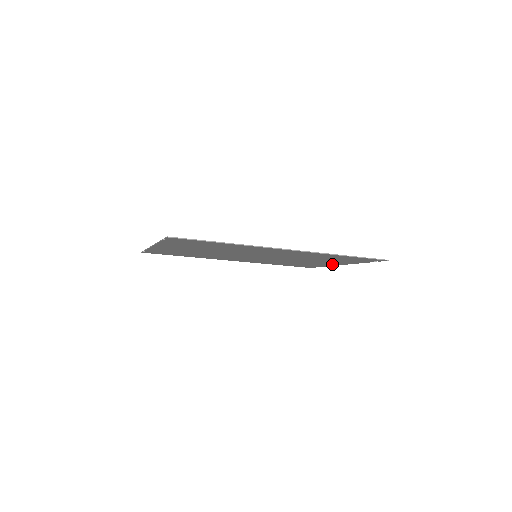
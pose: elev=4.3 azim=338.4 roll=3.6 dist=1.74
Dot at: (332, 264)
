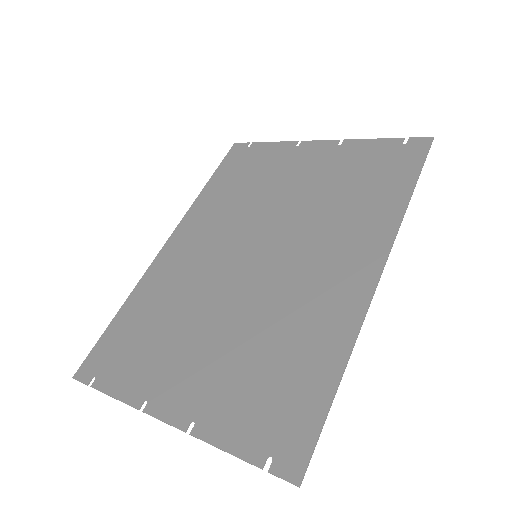
Dot at: (305, 151)
